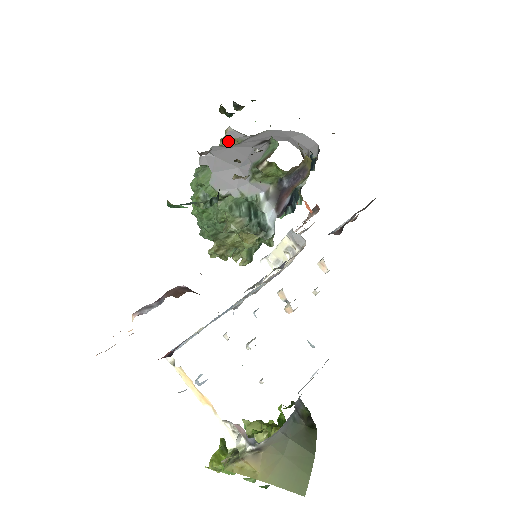
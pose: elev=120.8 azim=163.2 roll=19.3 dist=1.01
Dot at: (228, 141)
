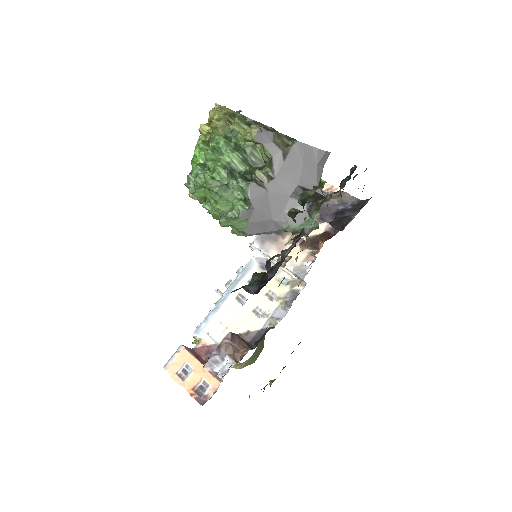
Dot at: (253, 142)
